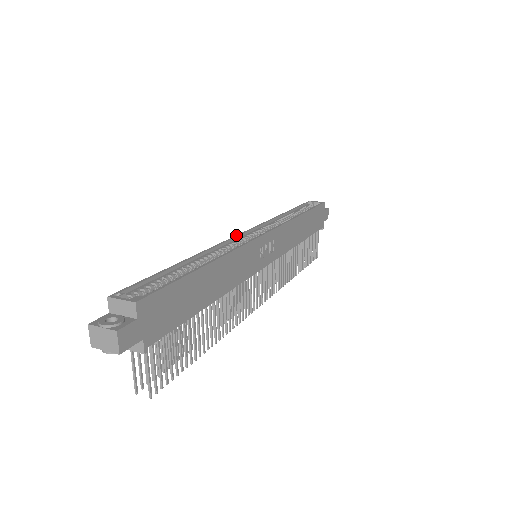
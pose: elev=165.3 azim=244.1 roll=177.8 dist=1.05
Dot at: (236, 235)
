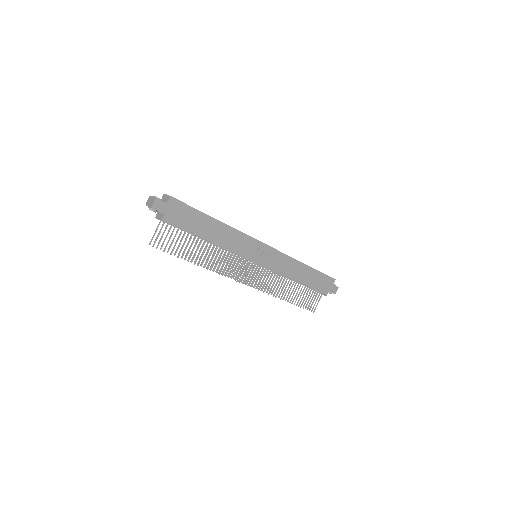
Dot at: occluded
